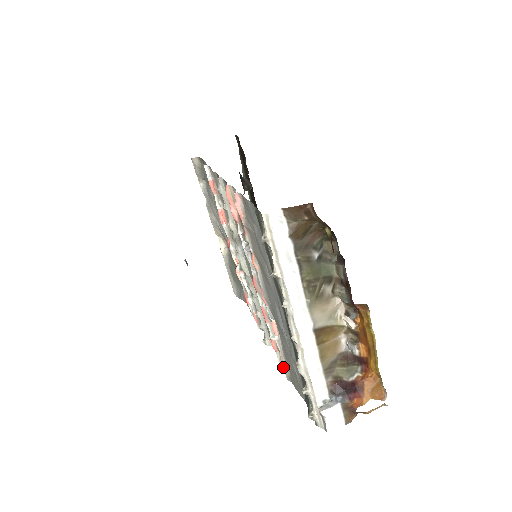
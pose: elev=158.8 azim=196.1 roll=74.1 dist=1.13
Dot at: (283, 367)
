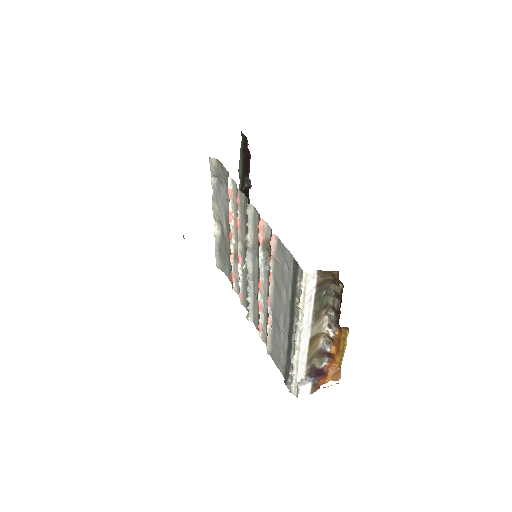
Dot at: (267, 345)
